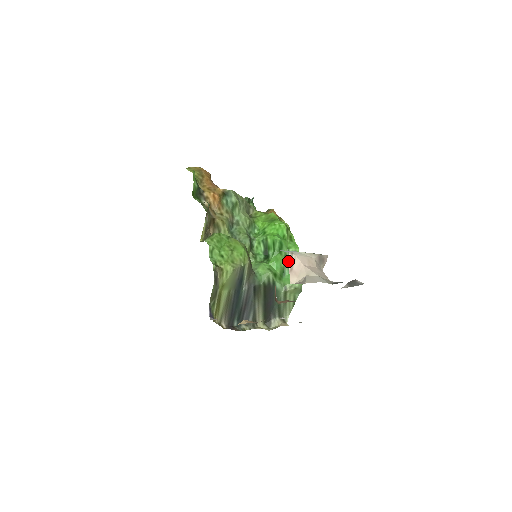
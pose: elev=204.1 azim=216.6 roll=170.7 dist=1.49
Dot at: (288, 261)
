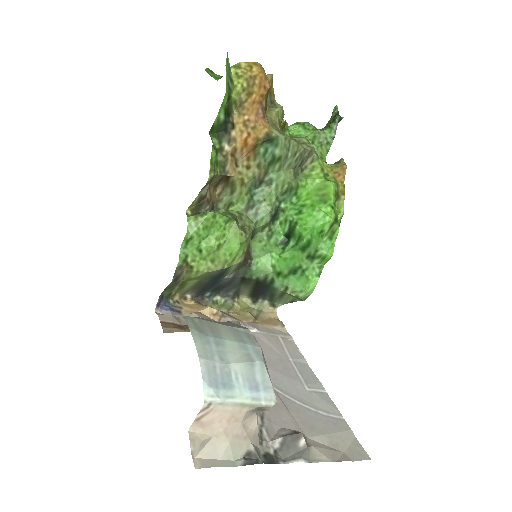
Dot at: (308, 263)
